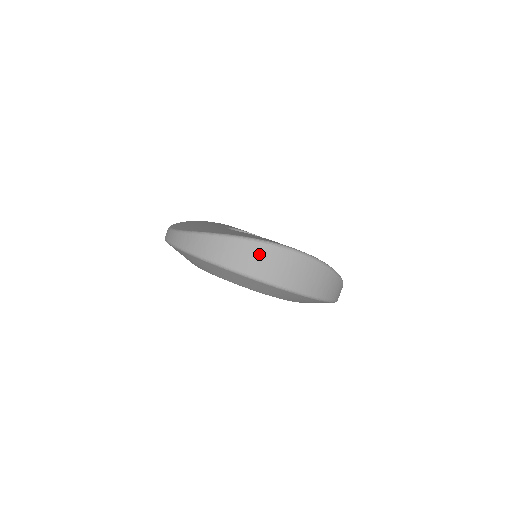
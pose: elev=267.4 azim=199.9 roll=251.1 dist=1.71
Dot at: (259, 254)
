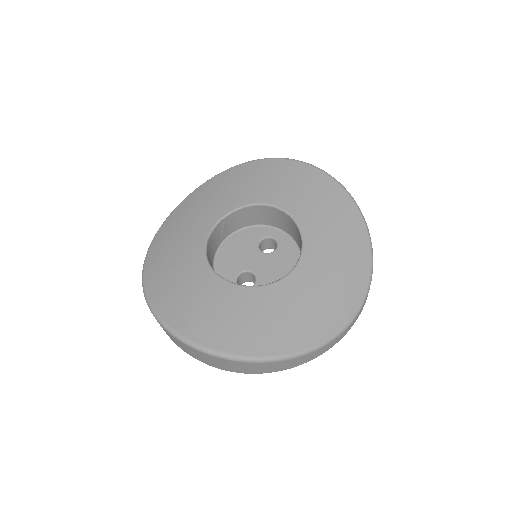
Dot at: occluded
